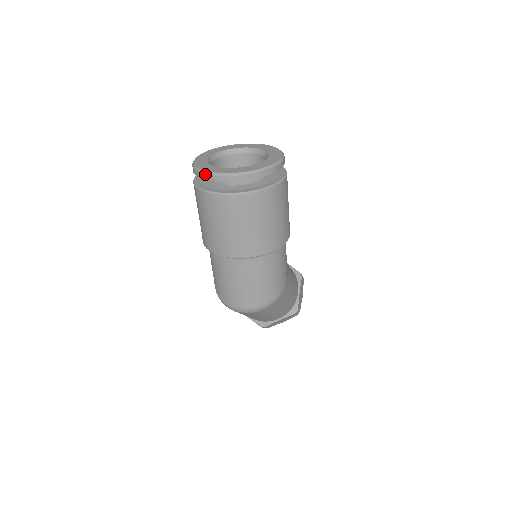
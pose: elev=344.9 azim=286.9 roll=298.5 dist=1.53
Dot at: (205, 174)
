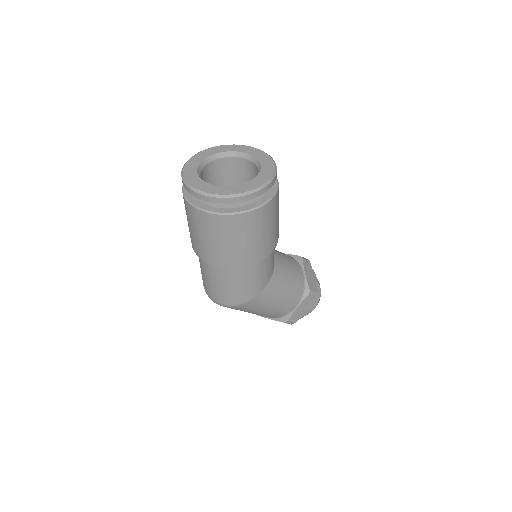
Dot at: (181, 174)
